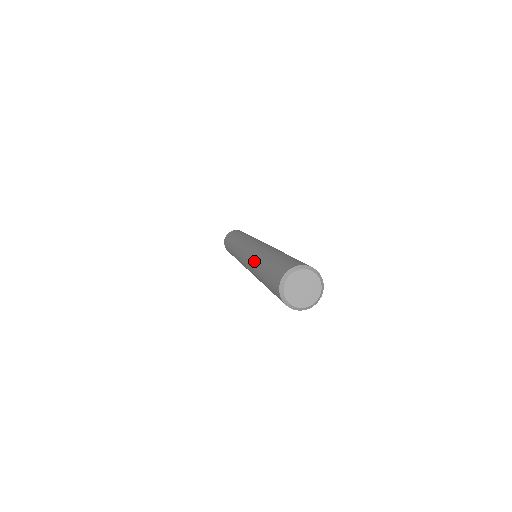
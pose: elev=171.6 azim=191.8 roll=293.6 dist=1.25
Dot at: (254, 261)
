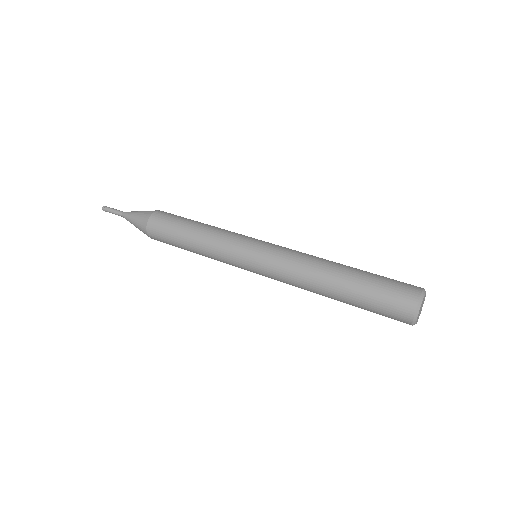
Dot at: occluded
